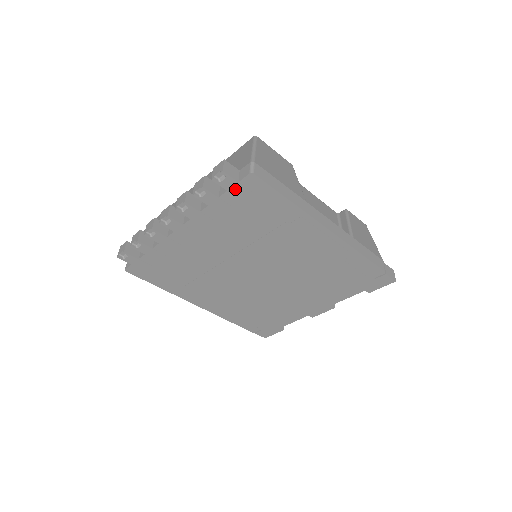
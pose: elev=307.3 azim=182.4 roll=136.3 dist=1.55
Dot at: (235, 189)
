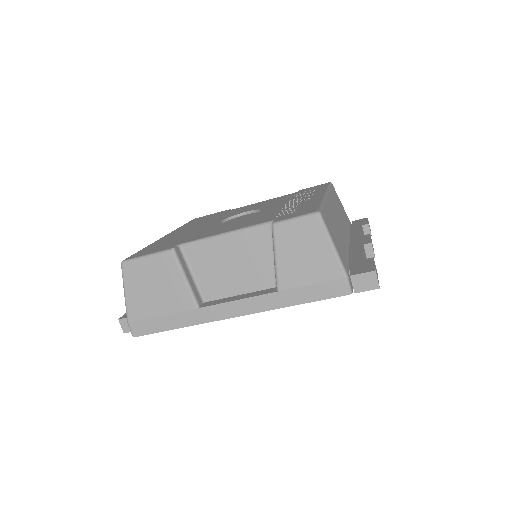
Dot at: occluded
